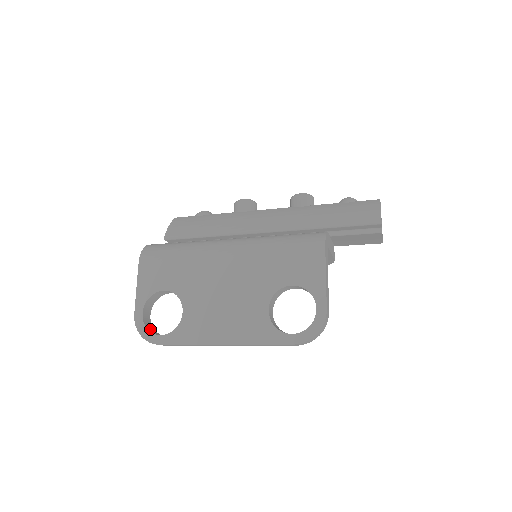
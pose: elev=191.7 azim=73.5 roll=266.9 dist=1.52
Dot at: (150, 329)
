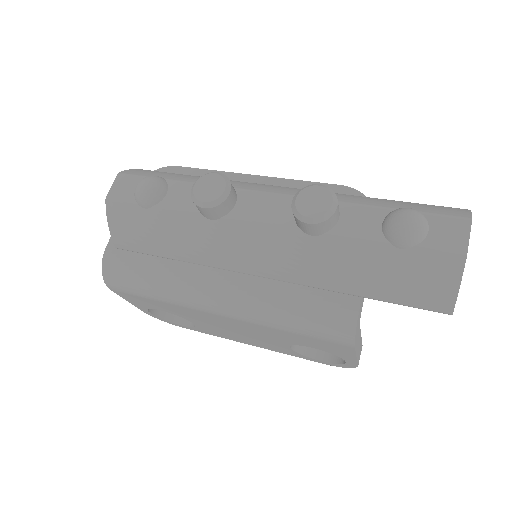
Dot at: (166, 314)
